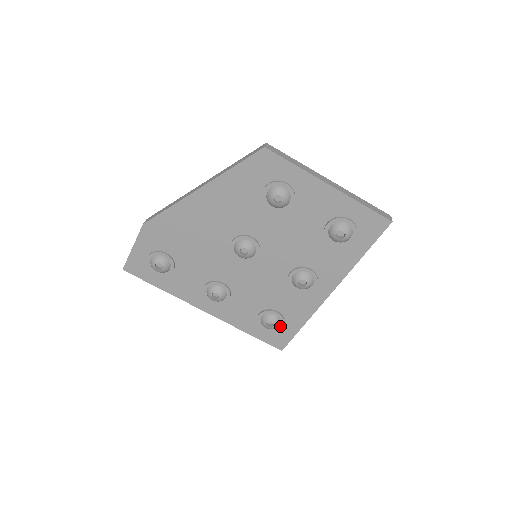
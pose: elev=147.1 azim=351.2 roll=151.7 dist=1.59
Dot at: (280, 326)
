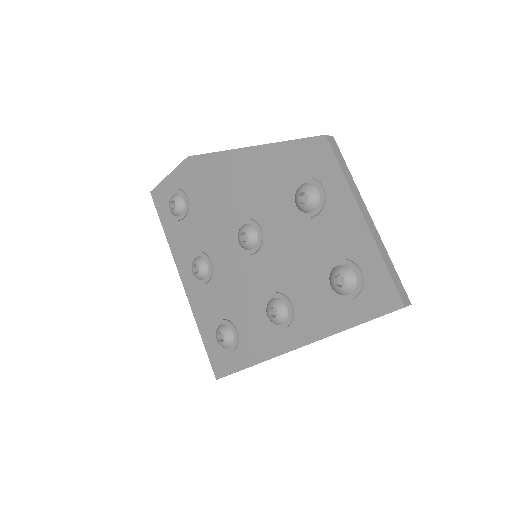
Dot at: (230, 348)
